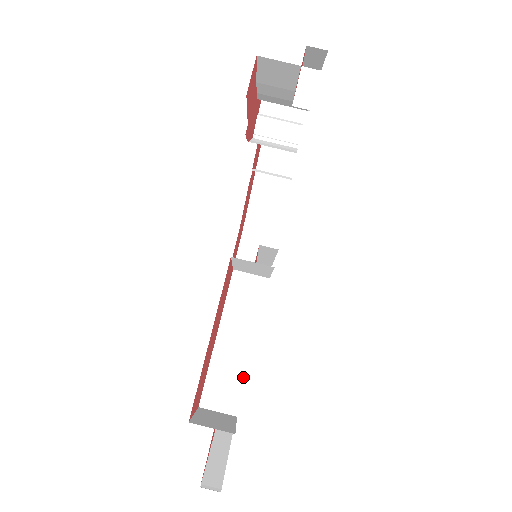
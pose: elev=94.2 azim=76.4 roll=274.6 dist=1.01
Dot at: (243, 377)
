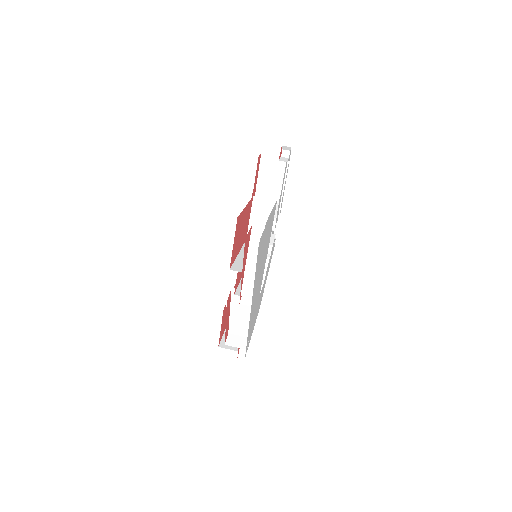
Dot at: occluded
